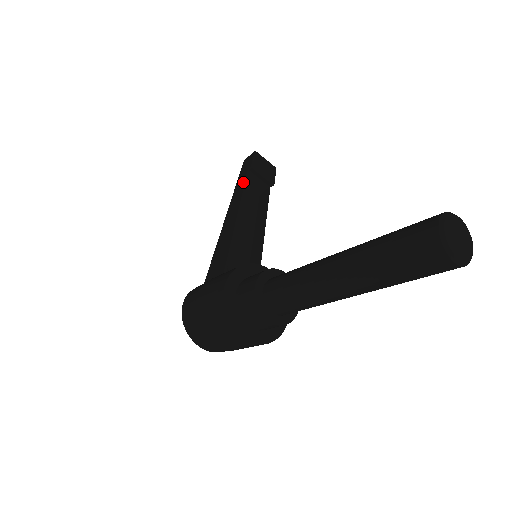
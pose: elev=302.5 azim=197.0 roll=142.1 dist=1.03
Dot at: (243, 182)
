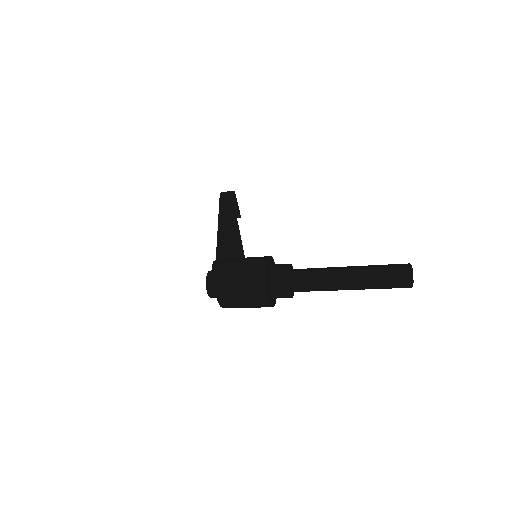
Dot at: (231, 207)
